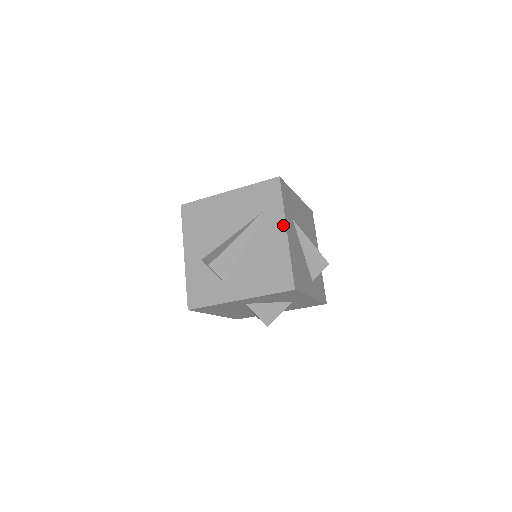
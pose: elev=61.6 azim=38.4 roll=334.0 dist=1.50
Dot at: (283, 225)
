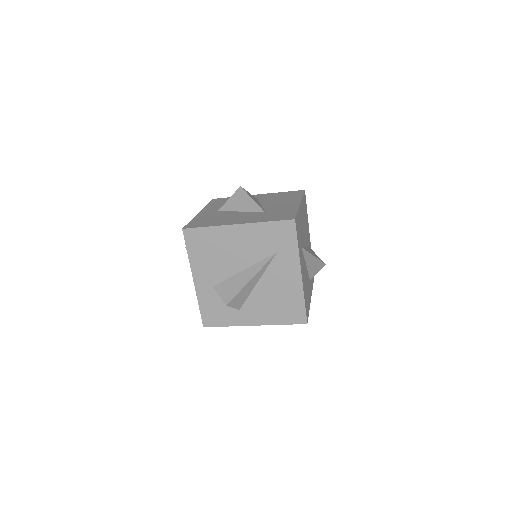
Dot at: (298, 268)
